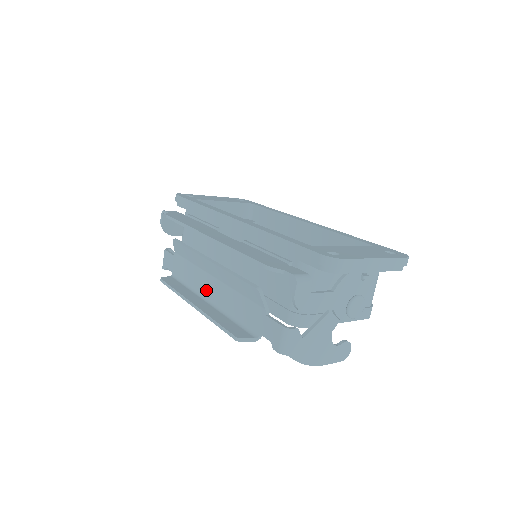
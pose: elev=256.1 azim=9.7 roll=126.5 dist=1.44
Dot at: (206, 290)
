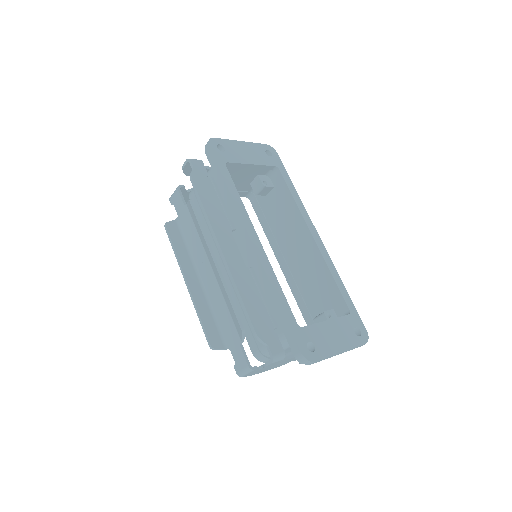
Dot at: (202, 269)
